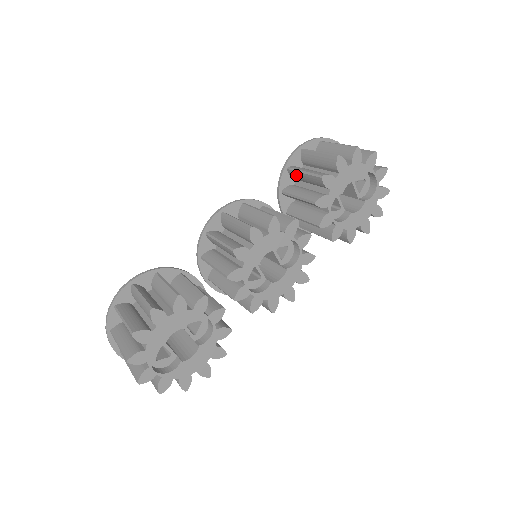
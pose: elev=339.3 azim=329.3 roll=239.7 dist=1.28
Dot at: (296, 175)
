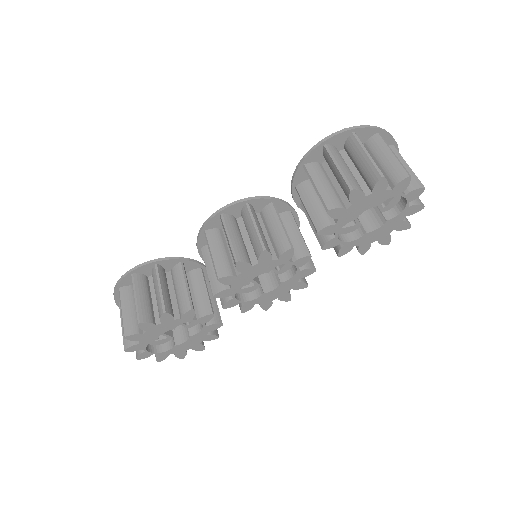
Dot at: (310, 180)
